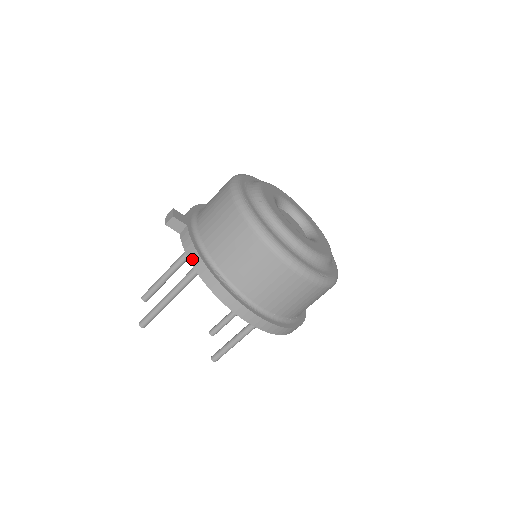
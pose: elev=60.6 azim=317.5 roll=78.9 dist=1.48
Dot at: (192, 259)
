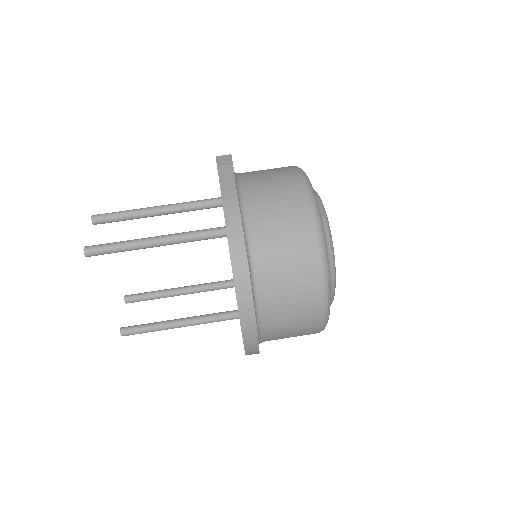
Dot at: (230, 225)
